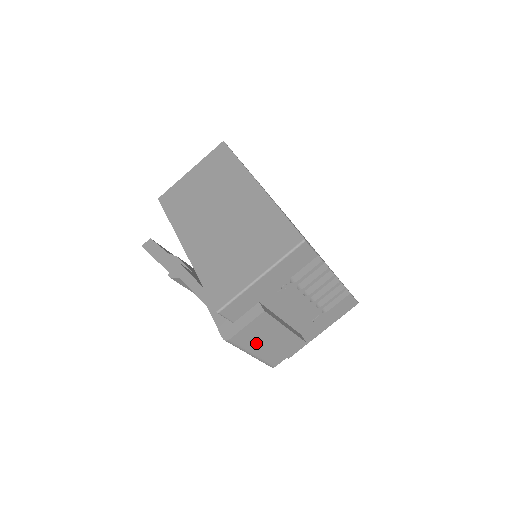
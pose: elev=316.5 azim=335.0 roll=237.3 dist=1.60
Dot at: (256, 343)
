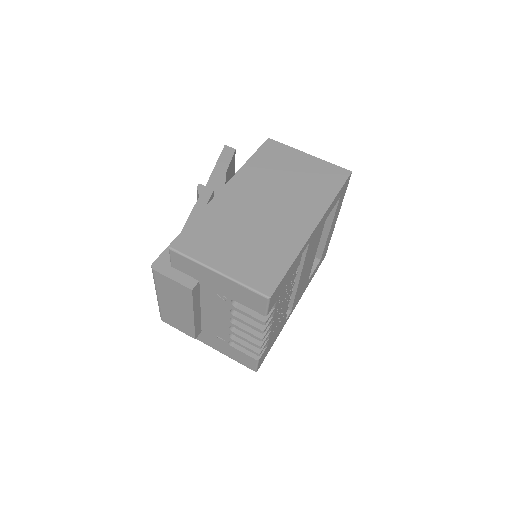
Dot at: (167, 295)
